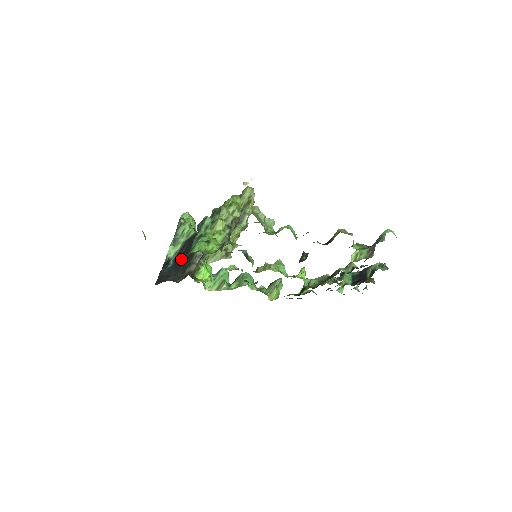
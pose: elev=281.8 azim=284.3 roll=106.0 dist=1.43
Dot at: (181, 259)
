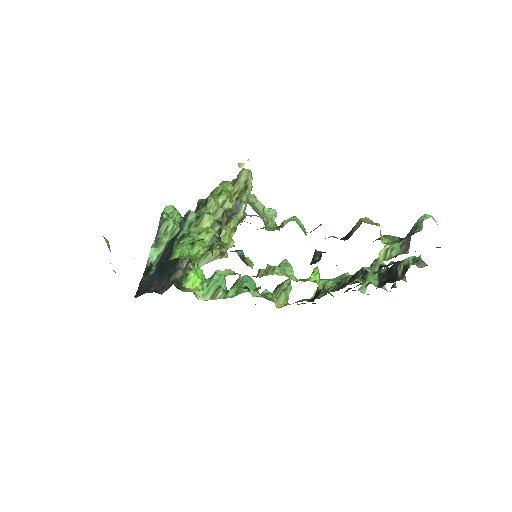
Dot at: (165, 264)
